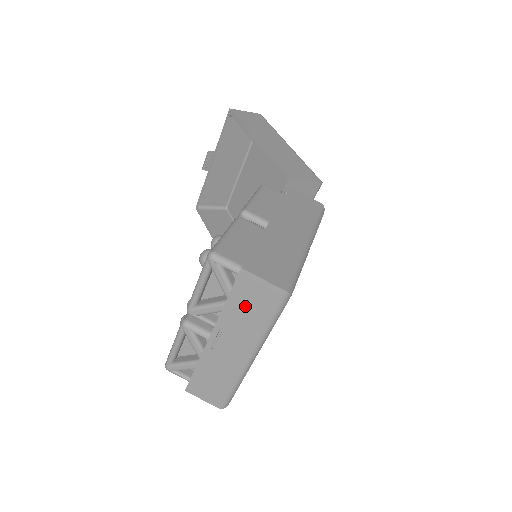
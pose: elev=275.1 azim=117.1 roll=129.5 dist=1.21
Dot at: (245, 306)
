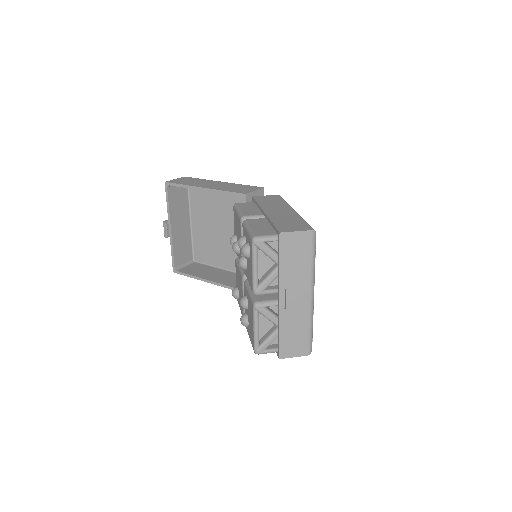
Dot at: (293, 259)
